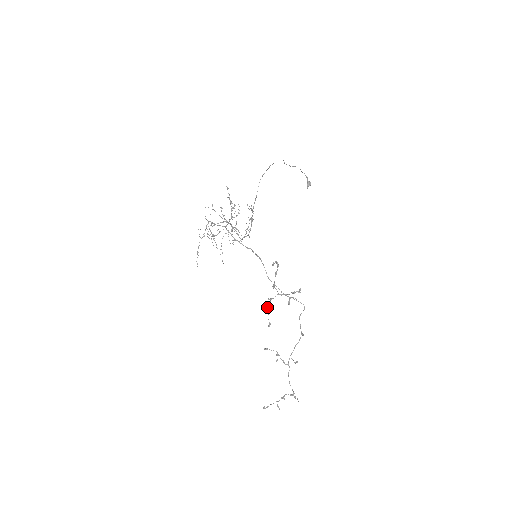
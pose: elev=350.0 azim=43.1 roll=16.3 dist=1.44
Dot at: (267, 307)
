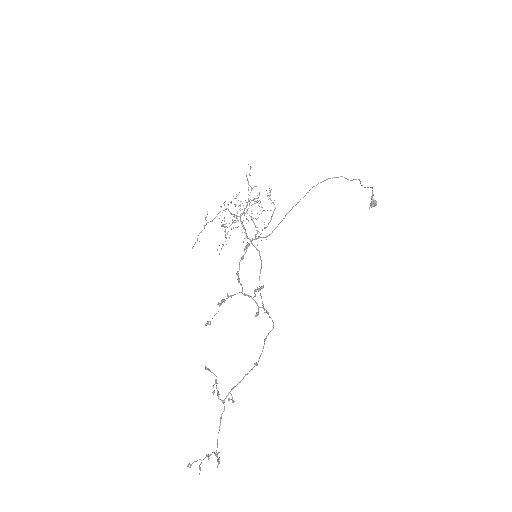
Dot at: (219, 303)
